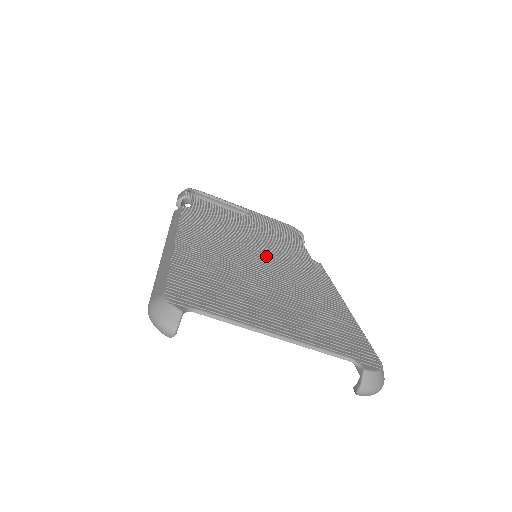
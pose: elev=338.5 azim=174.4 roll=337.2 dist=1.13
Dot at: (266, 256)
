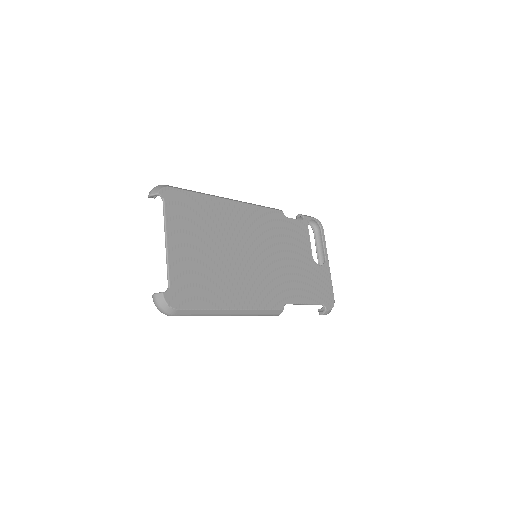
Dot at: (257, 261)
